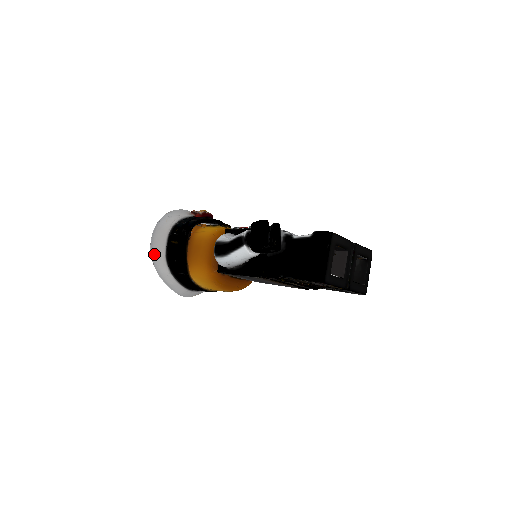
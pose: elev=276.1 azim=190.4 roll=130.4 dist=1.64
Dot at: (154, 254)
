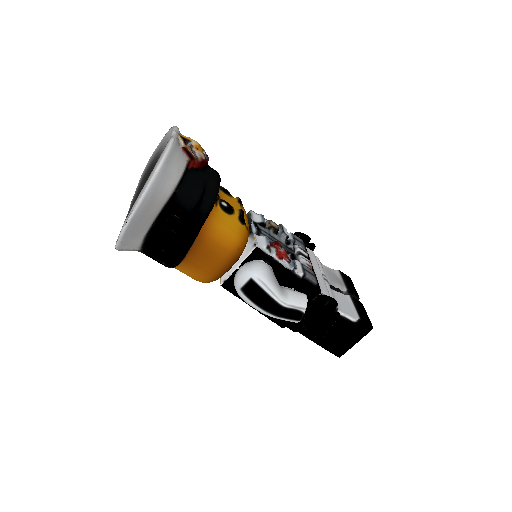
Dot at: (130, 234)
